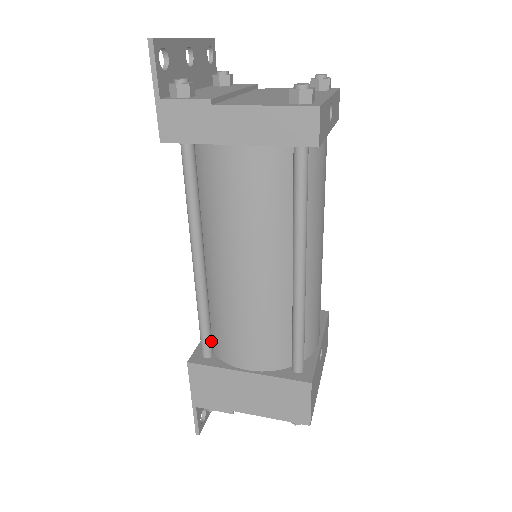
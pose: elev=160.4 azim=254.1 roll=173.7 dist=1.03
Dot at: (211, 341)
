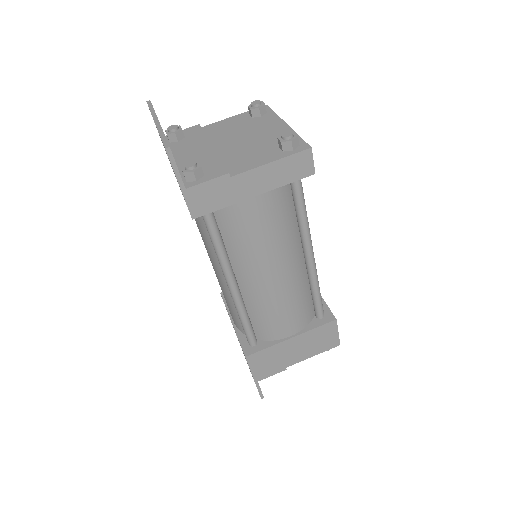
Dot at: (254, 333)
